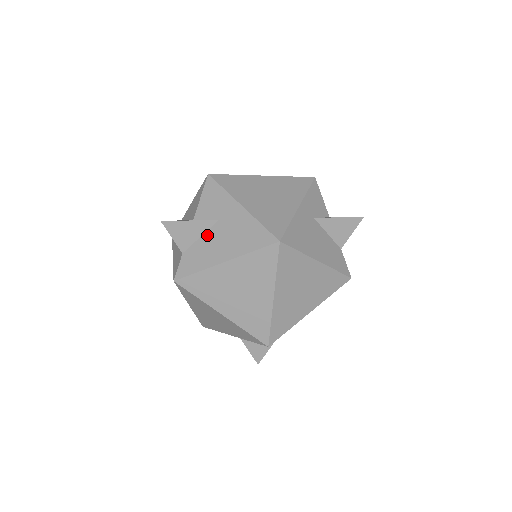
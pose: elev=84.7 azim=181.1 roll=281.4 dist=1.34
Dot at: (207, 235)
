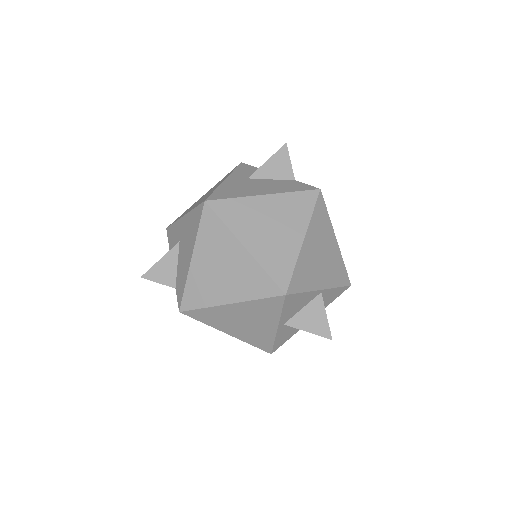
Dot at: (179, 259)
